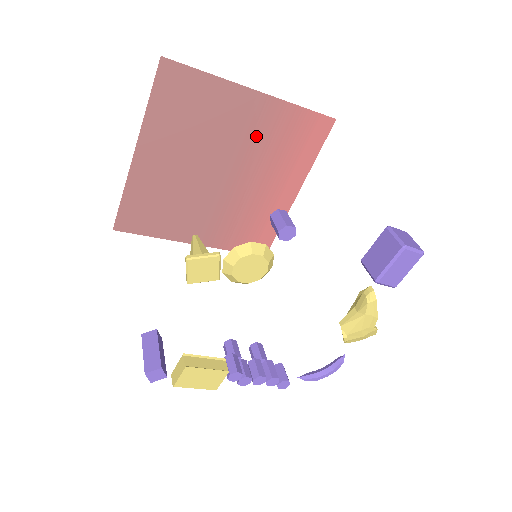
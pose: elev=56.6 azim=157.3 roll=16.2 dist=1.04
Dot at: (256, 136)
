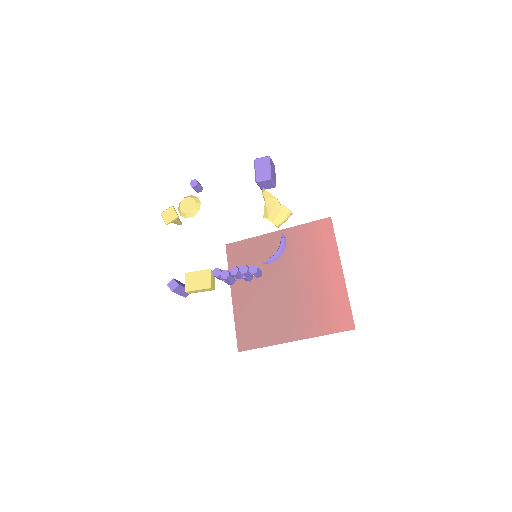
Dot at: (291, 252)
